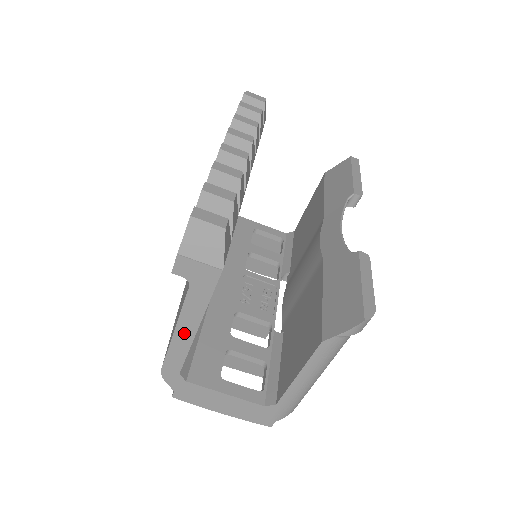
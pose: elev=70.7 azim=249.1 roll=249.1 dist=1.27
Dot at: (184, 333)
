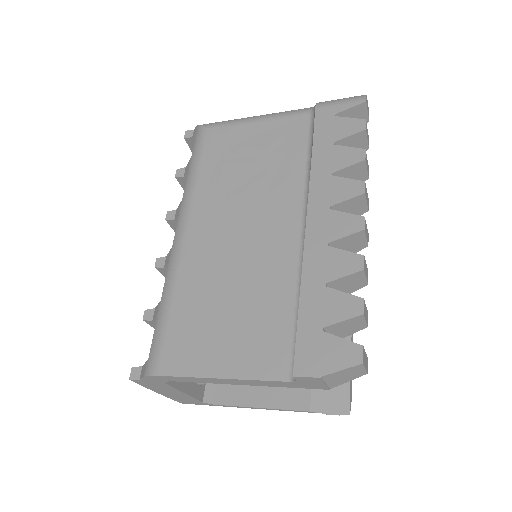
Dot at: (226, 381)
